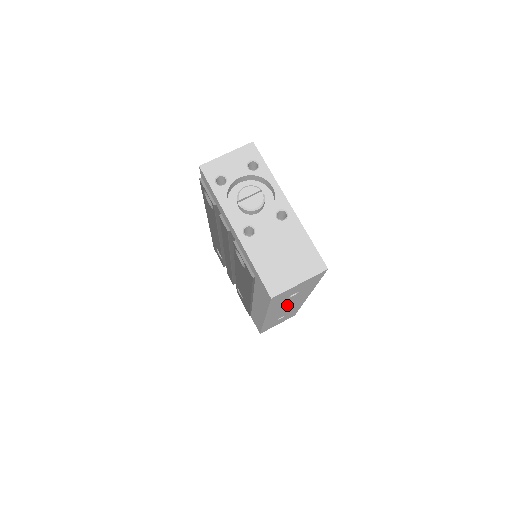
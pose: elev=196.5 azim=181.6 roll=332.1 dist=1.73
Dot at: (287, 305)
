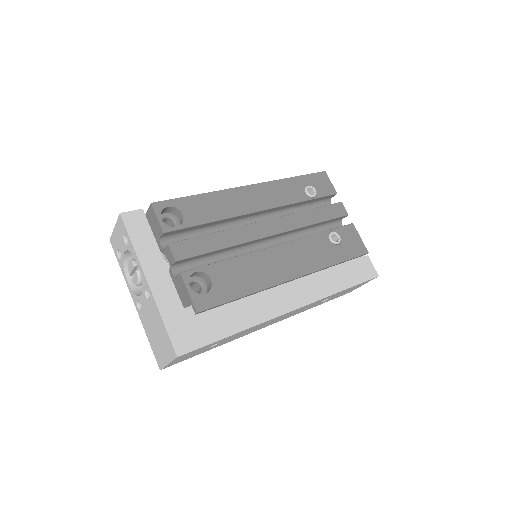
Dot at: (260, 326)
